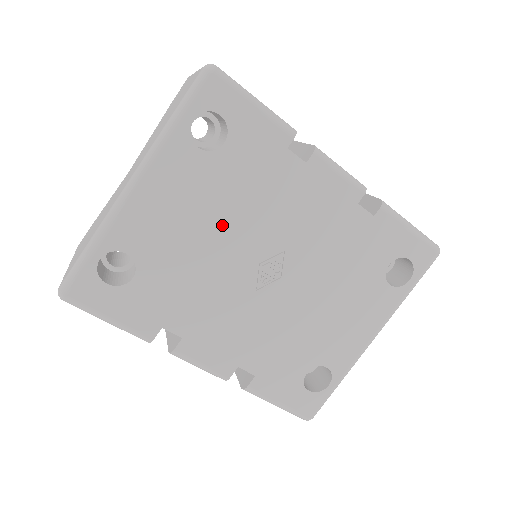
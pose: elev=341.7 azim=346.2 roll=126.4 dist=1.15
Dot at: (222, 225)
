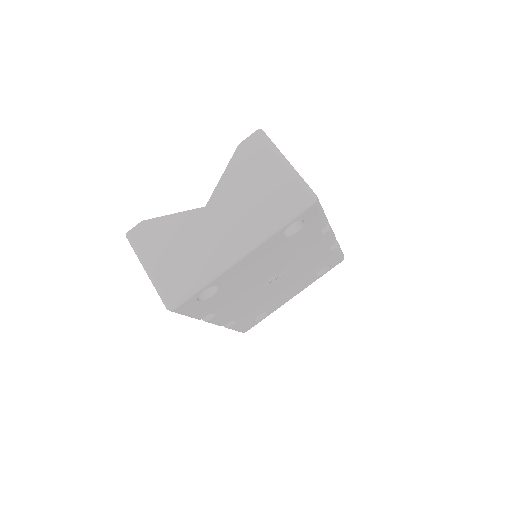
Dot at: (269, 266)
